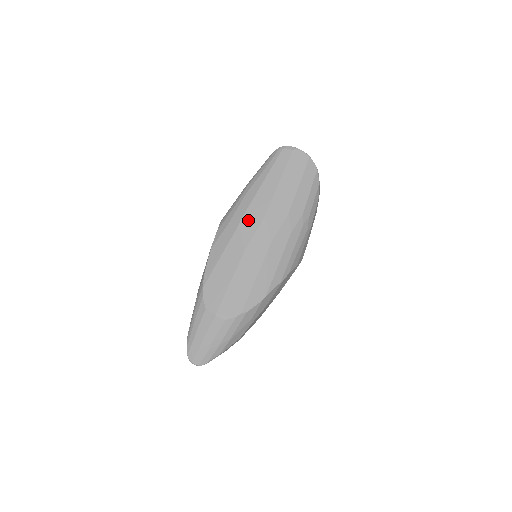
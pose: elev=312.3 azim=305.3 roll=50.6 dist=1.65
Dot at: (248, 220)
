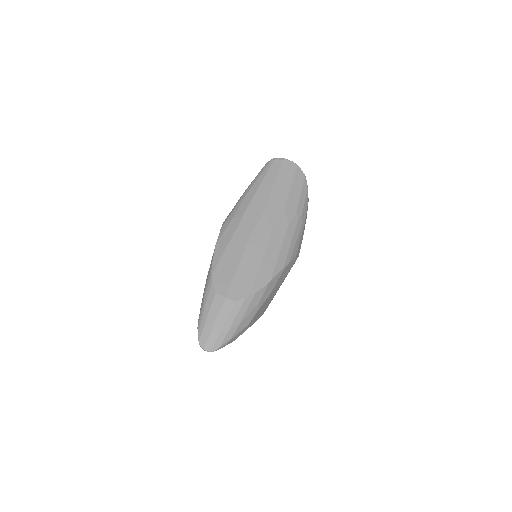
Dot at: (249, 216)
